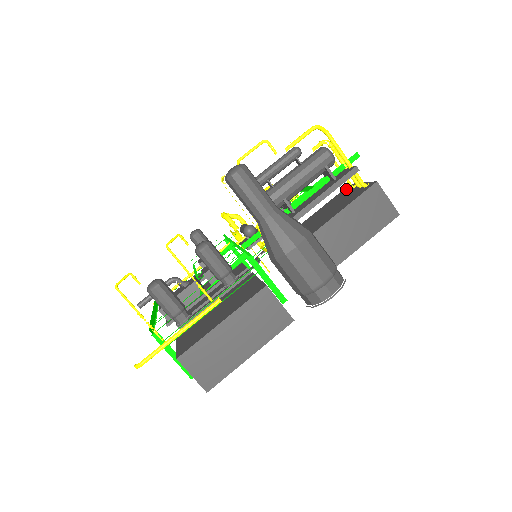
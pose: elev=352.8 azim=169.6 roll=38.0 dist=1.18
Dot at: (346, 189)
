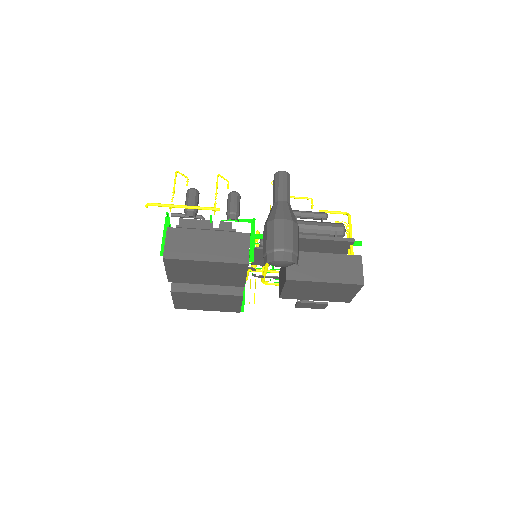
Dot at: occluded
